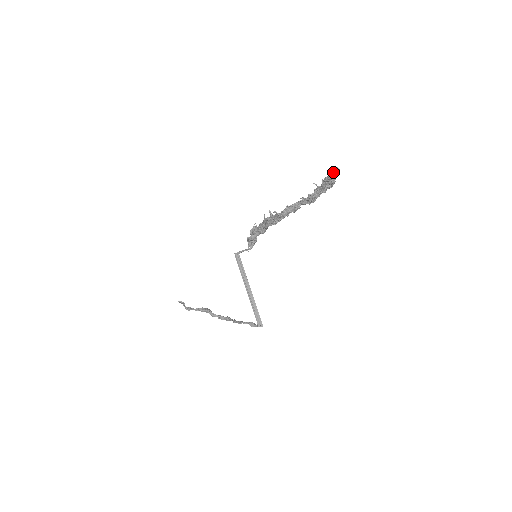
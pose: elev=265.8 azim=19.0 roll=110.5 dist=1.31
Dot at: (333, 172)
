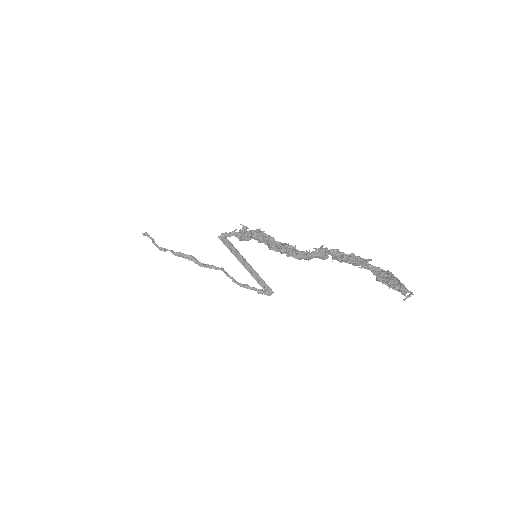
Dot at: (402, 293)
